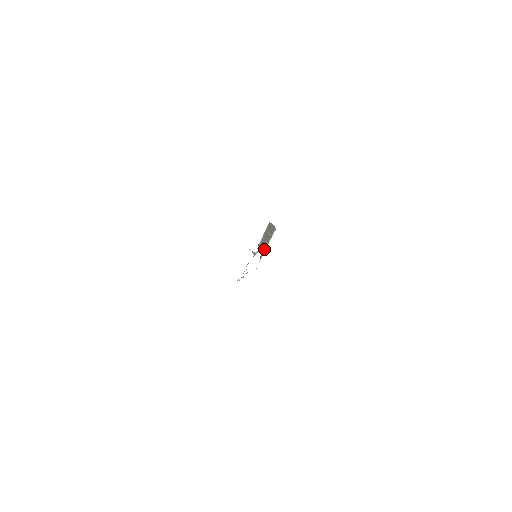
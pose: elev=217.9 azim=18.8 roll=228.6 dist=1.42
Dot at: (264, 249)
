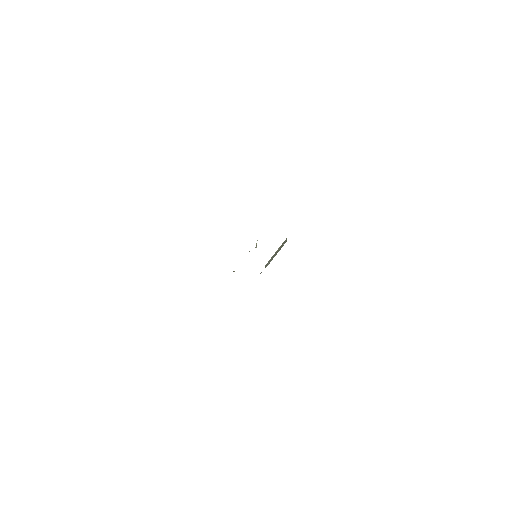
Dot at: (267, 265)
